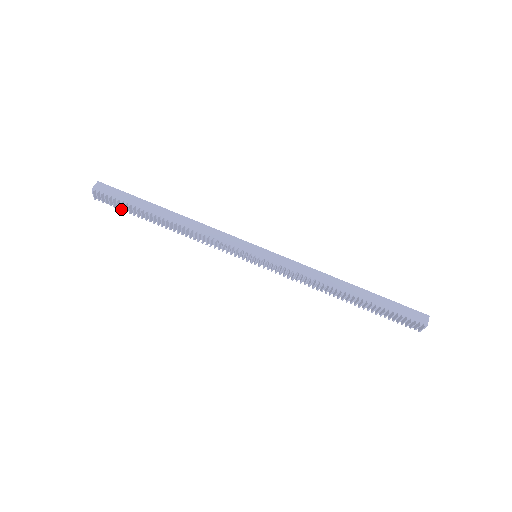
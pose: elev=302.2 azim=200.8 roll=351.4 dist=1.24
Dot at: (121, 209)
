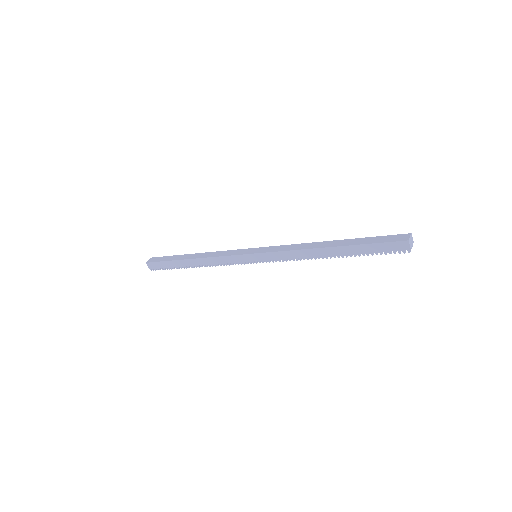
Dot at: occluded
